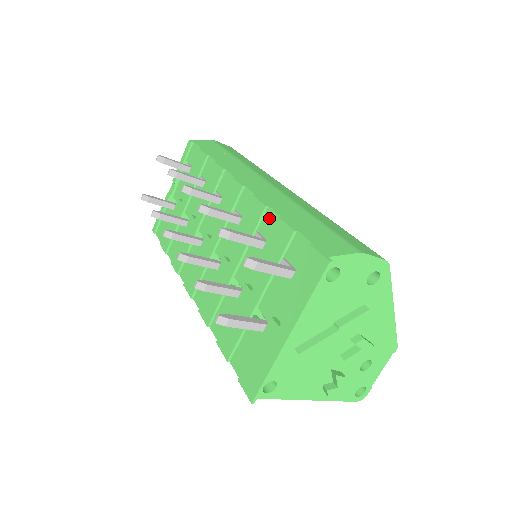
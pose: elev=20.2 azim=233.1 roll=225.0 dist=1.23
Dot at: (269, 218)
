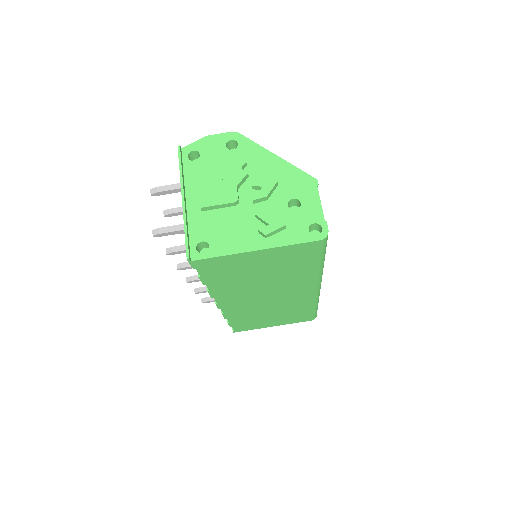
Dot at: occluded
